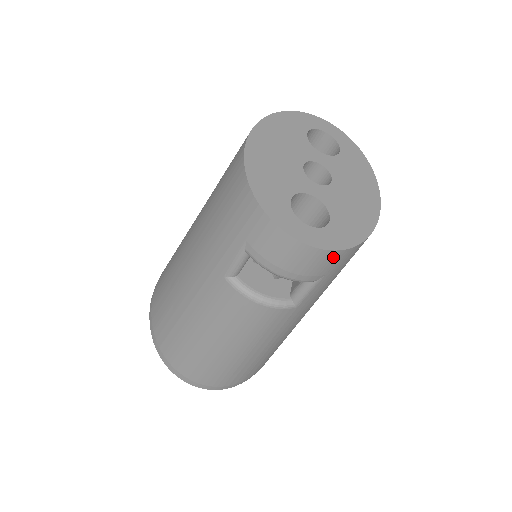
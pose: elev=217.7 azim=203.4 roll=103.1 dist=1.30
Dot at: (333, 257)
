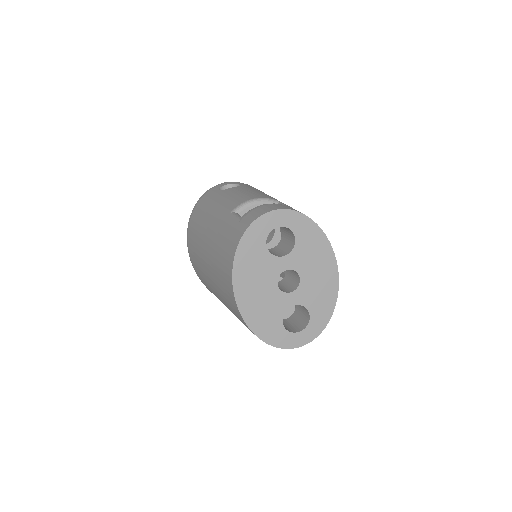
Dot at: occluded
